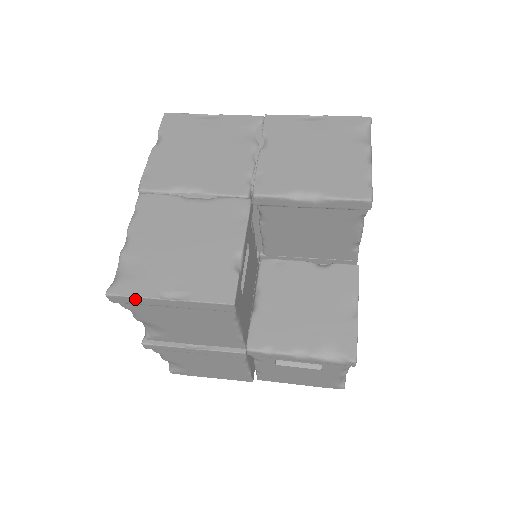
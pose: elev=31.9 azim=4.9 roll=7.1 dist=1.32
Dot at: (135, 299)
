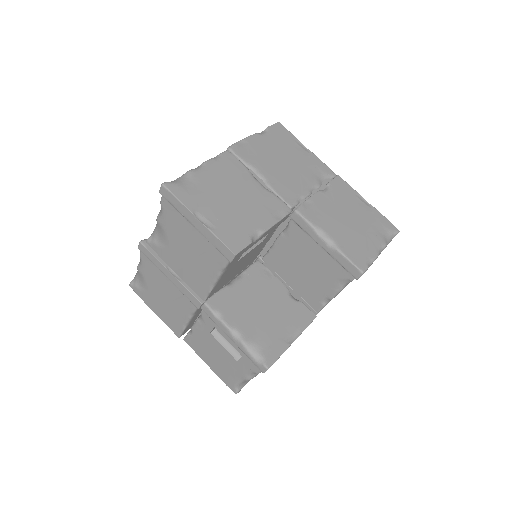
Dot at: (177, 202)
